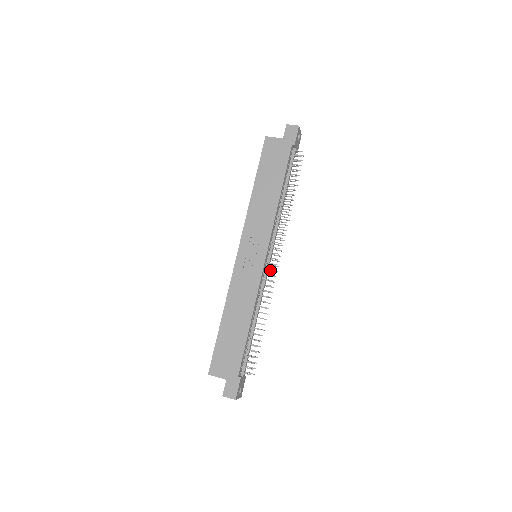
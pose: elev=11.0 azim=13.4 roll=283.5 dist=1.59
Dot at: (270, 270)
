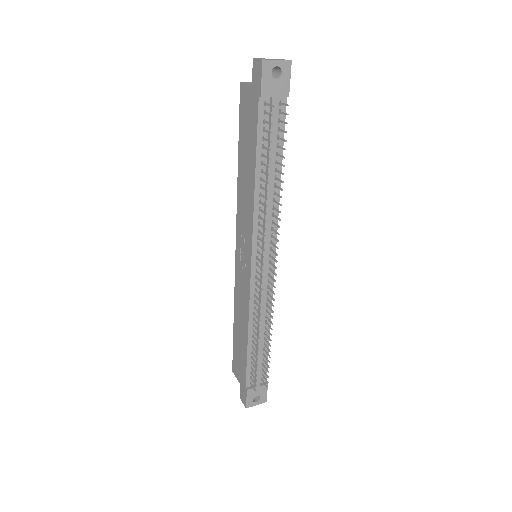
Dot at: (270, 277)
